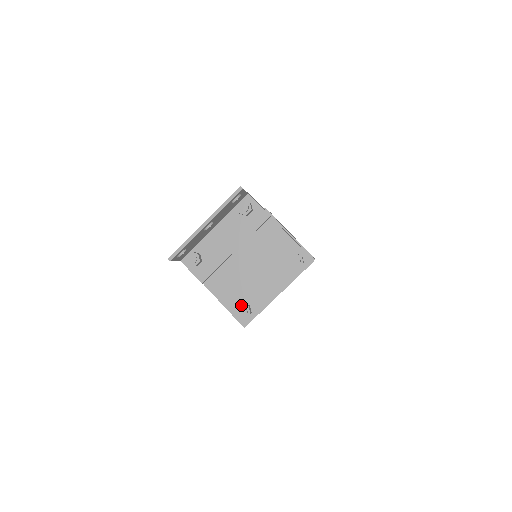
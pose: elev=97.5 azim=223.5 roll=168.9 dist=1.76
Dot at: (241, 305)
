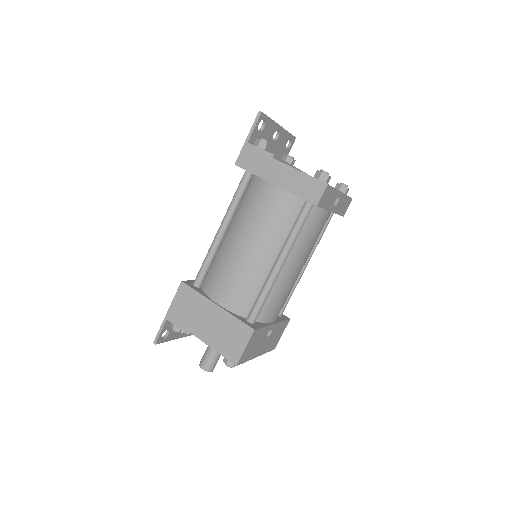
Dot at: occluded
